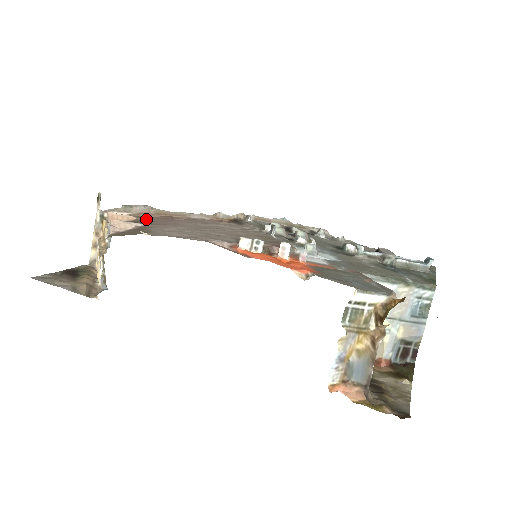
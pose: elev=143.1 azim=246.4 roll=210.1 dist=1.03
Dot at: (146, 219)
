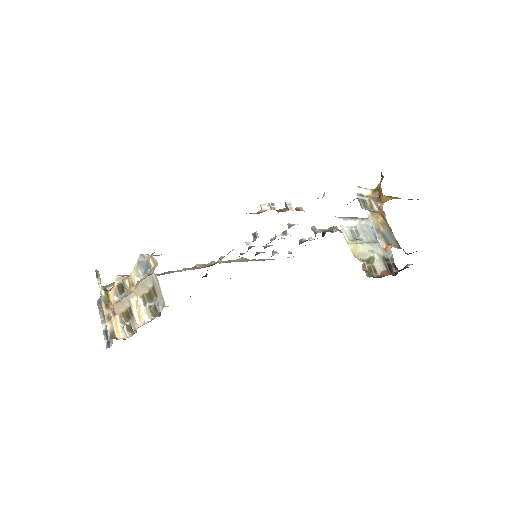
Dot at: occluded
